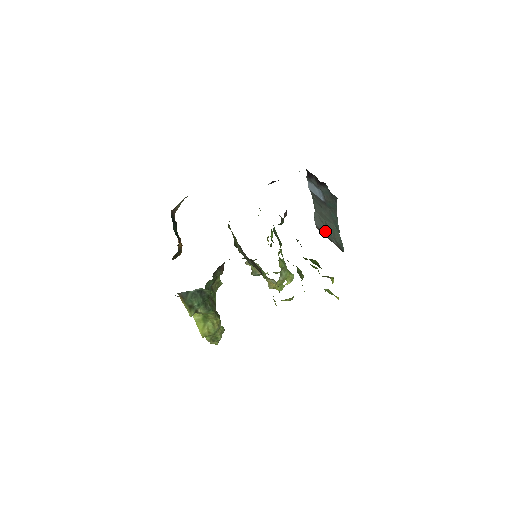
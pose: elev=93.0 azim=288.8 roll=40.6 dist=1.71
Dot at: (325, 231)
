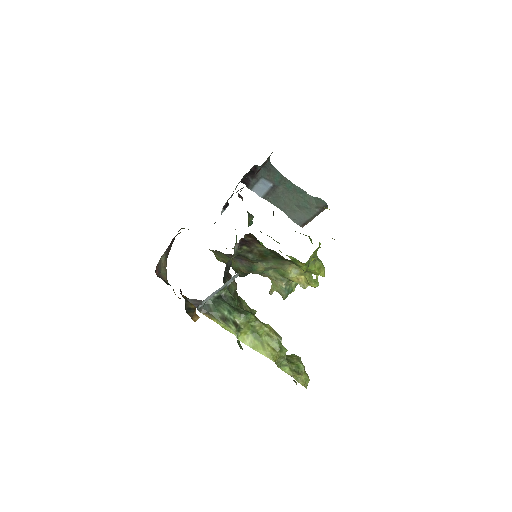
Dot at: (305, 216)
